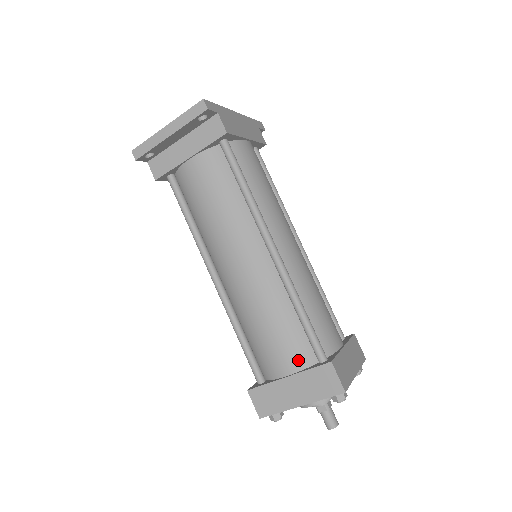
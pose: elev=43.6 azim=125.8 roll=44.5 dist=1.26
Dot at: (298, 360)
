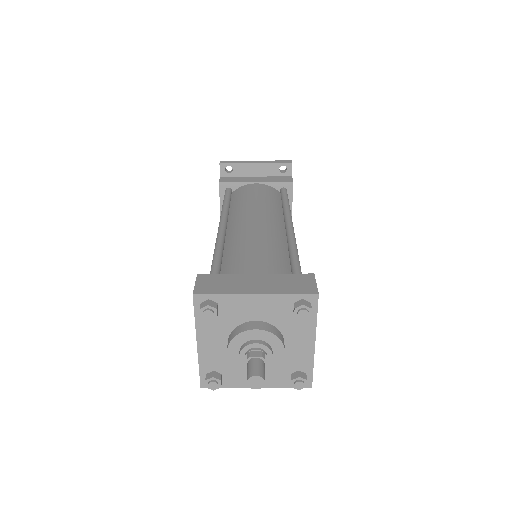
Dot at: (274, 272)
